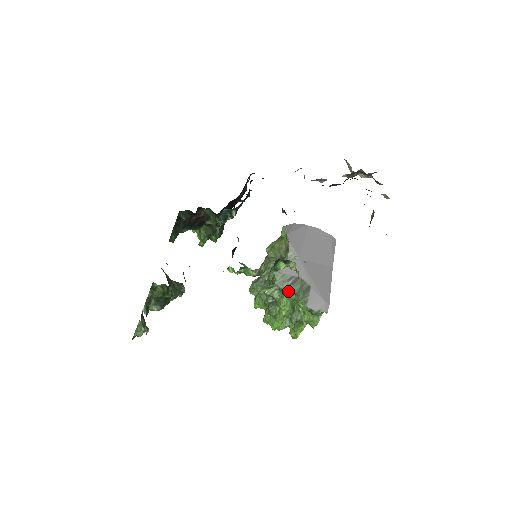
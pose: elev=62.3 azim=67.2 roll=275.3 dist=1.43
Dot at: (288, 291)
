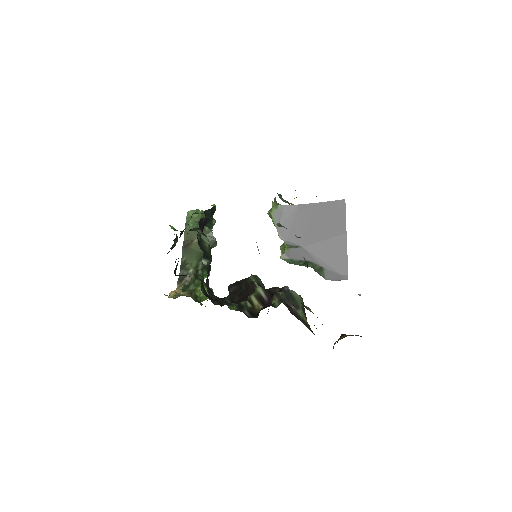
Dot at: occluded
